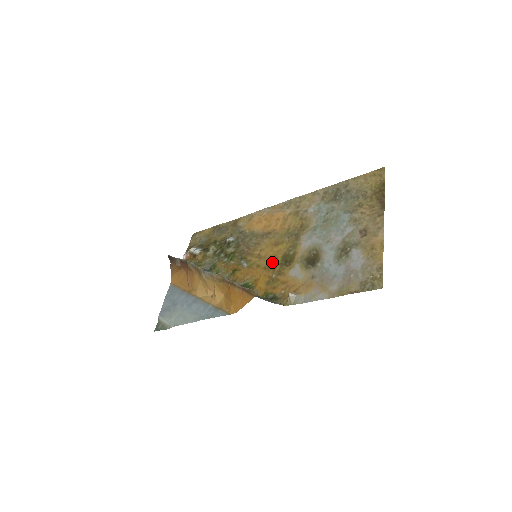
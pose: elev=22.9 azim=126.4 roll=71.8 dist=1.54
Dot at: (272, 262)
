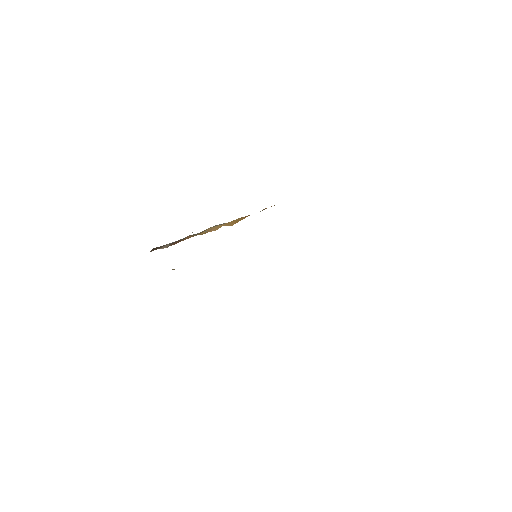
Dot at: occluded
